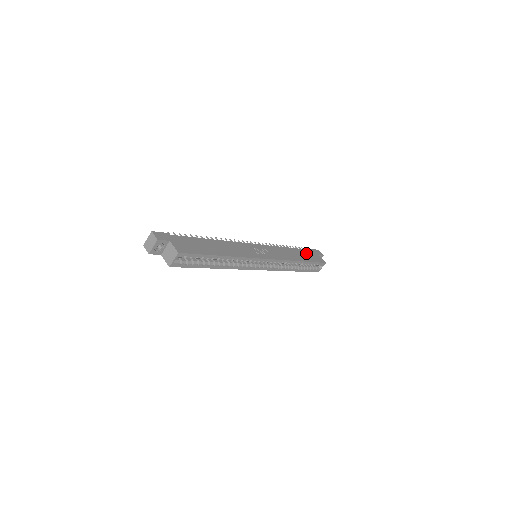
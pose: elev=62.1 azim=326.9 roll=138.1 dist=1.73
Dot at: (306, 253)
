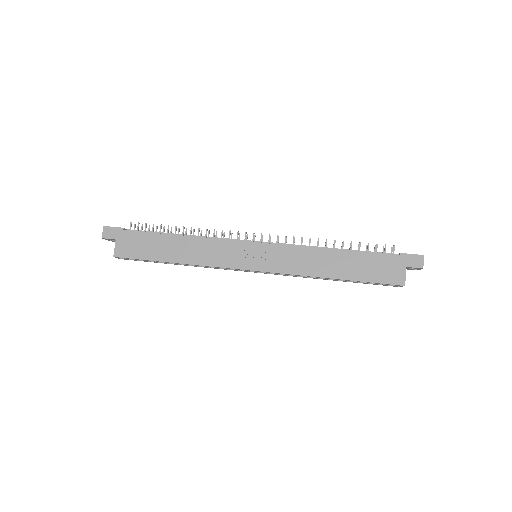
Dot at: (370, 262)
